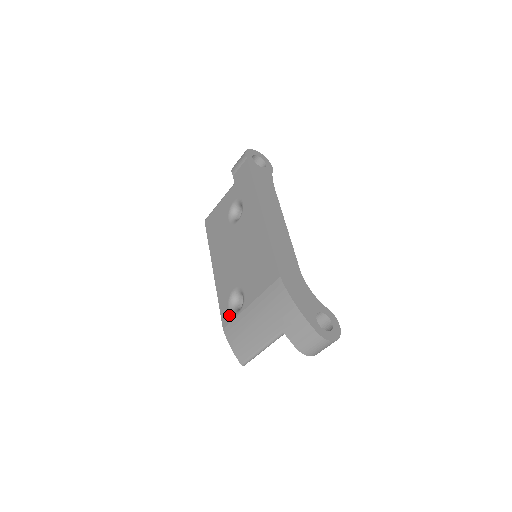
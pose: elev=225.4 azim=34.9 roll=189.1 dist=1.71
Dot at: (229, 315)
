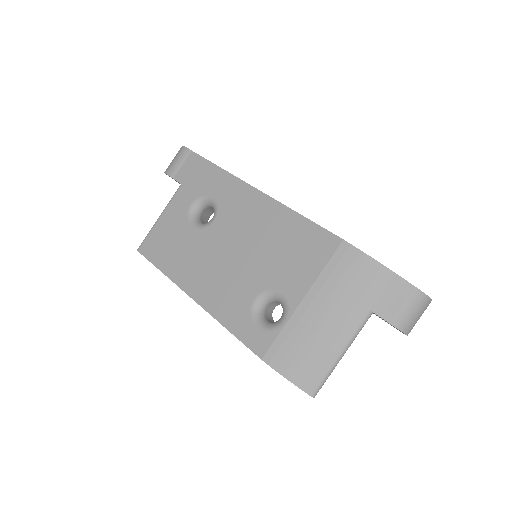
Dot at: (265, 334)
